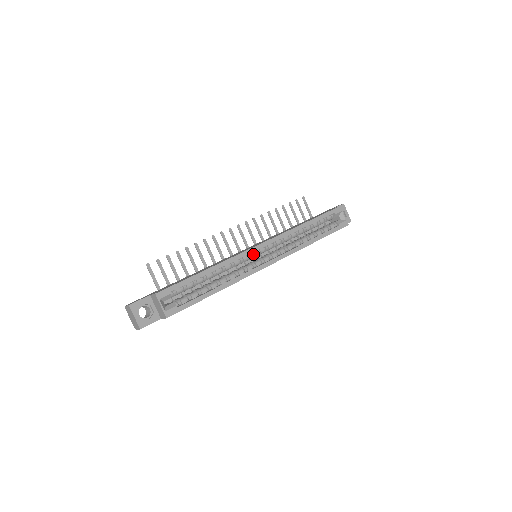
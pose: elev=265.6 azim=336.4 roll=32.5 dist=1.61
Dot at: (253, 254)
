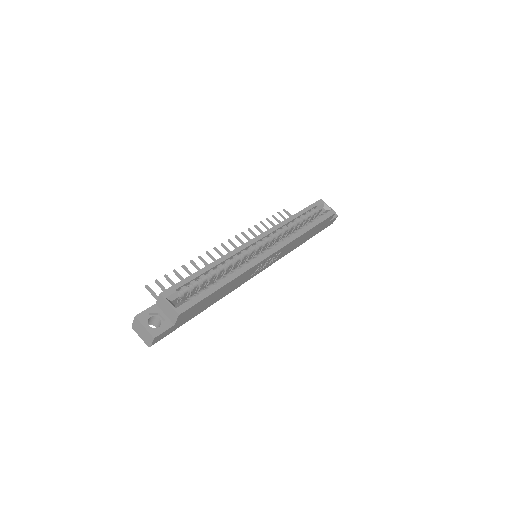
Dot at: (251, 248)
